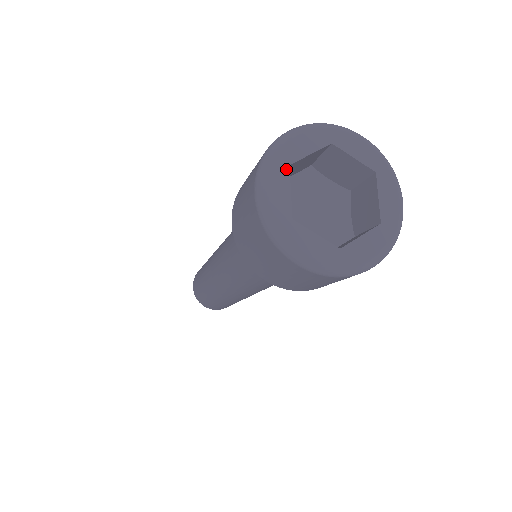
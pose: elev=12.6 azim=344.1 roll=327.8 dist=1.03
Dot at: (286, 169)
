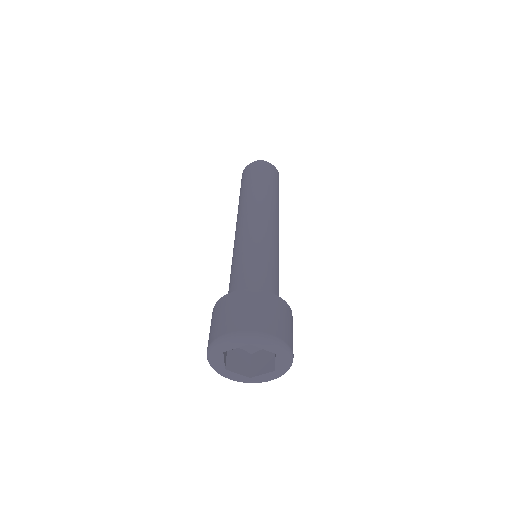
Dot at: (221, 354)
